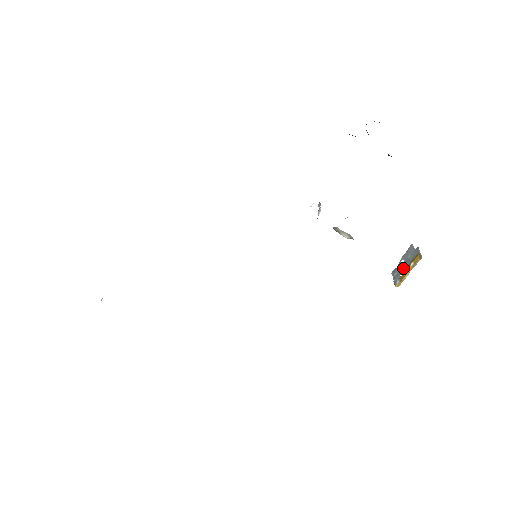
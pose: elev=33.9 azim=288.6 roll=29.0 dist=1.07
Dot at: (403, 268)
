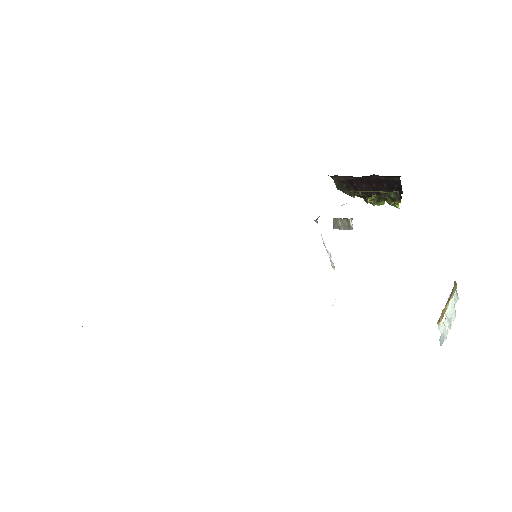
Dot at: (445, 318)
